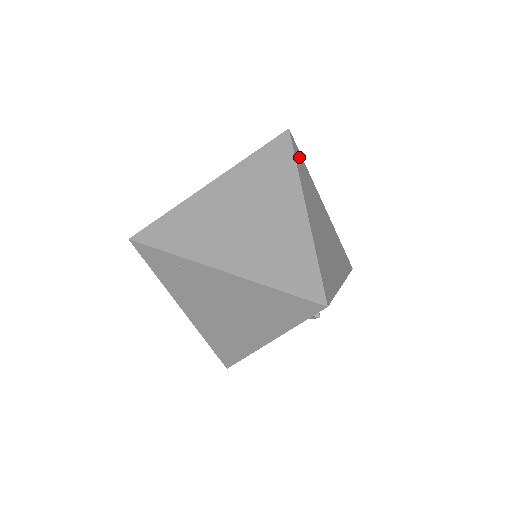
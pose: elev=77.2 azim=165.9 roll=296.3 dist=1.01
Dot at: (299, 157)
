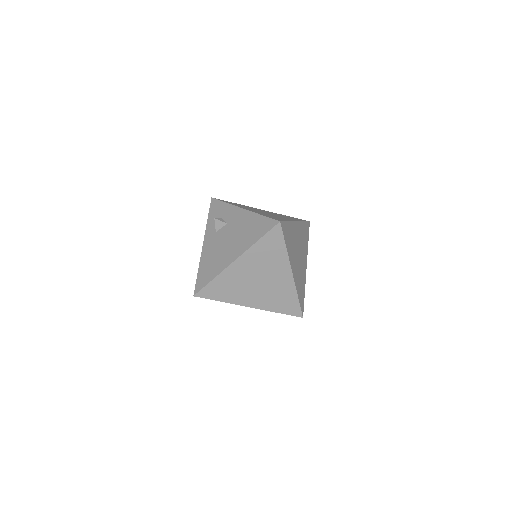
Dot at: (286, 230)
